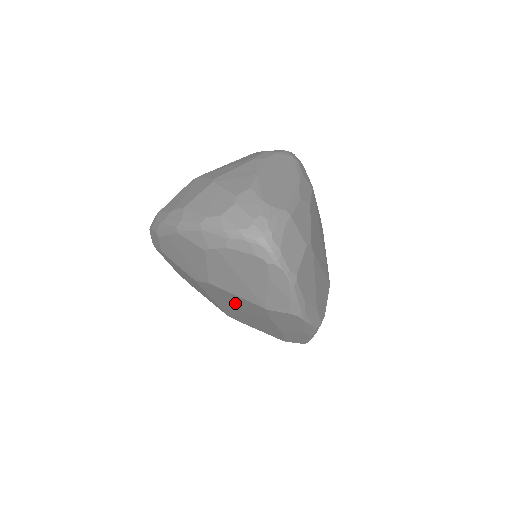
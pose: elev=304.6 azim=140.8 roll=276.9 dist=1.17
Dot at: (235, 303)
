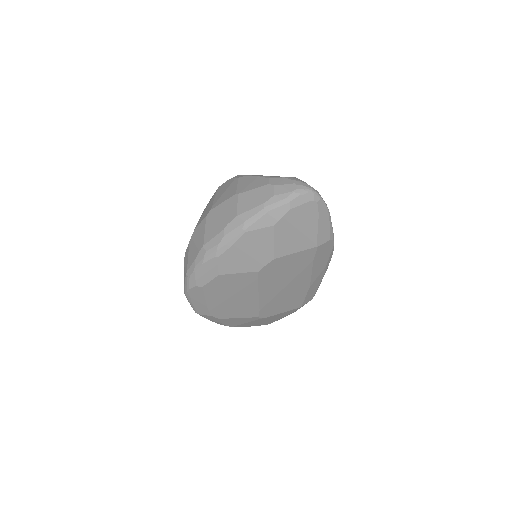
Dot at: (286, 272)
